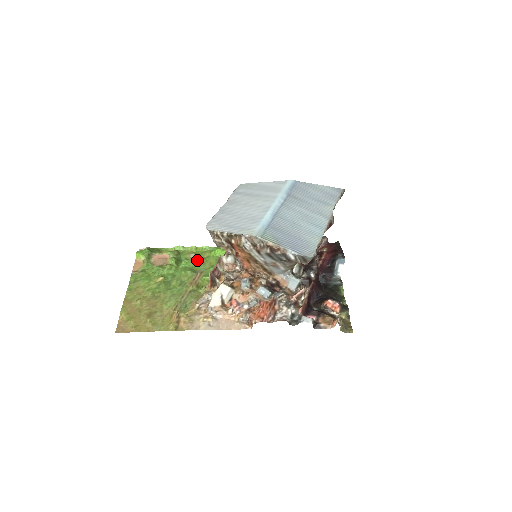
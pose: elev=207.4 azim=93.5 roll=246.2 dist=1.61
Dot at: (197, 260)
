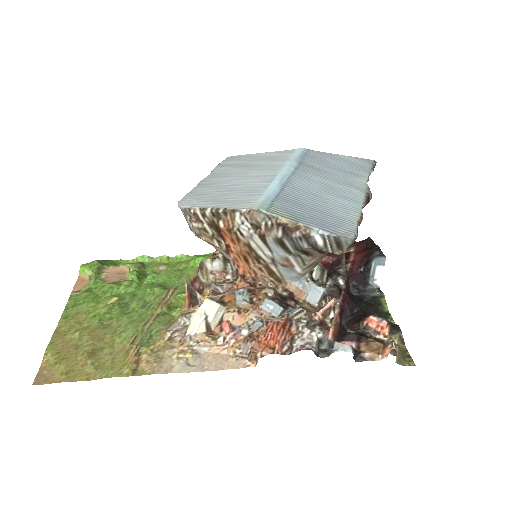
Dot at: (169, 273)
